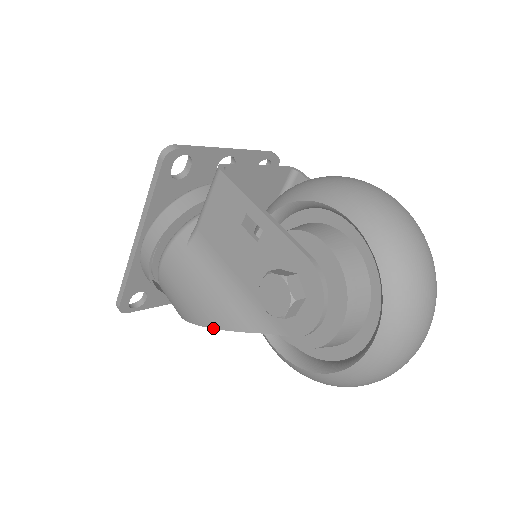
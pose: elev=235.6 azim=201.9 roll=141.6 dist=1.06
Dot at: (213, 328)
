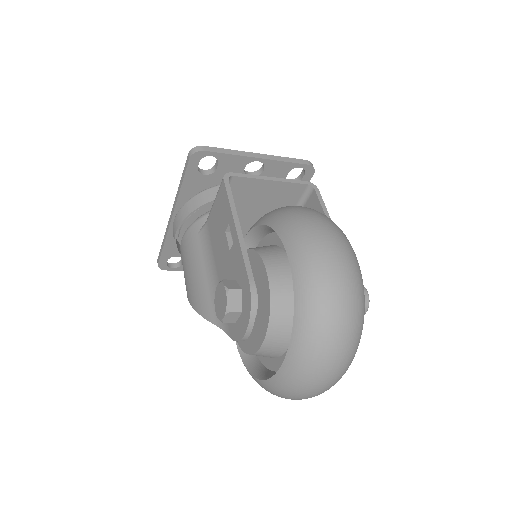
Dot at: (193, 308)
